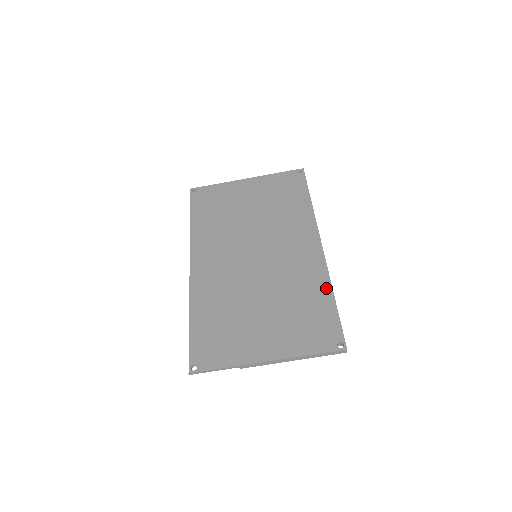
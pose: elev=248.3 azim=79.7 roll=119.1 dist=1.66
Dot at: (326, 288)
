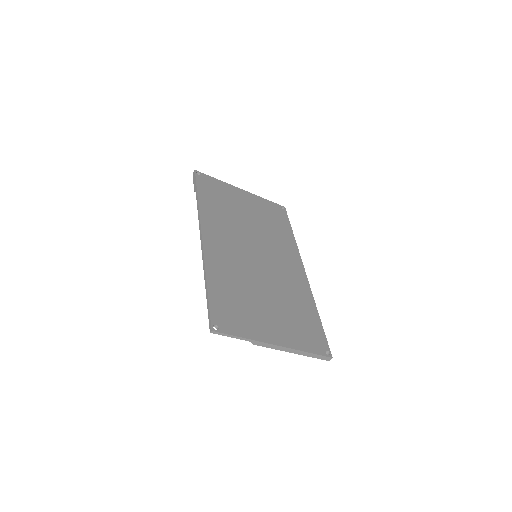
Dot at: (313, 306)
